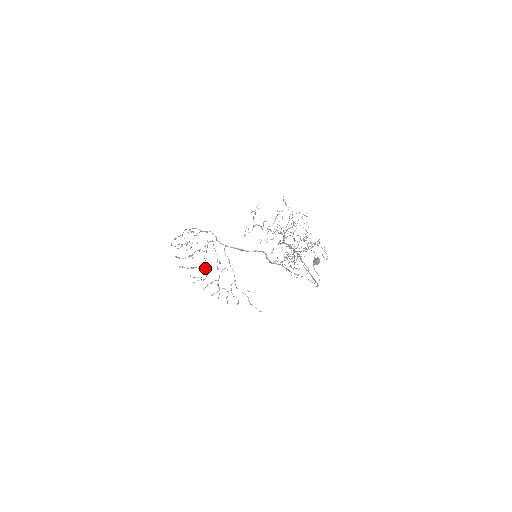
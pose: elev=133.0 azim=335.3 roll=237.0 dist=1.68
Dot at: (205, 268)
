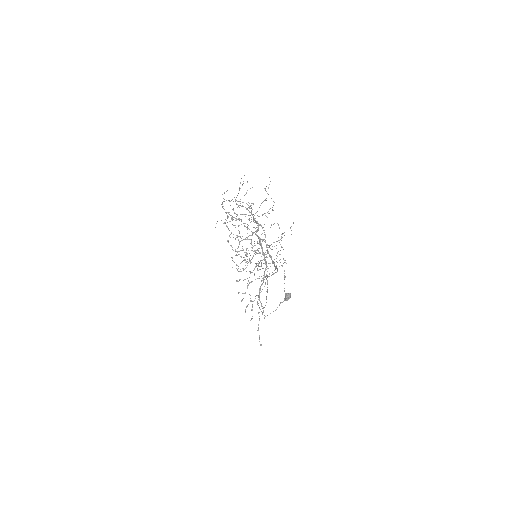
Dot at: occluded
